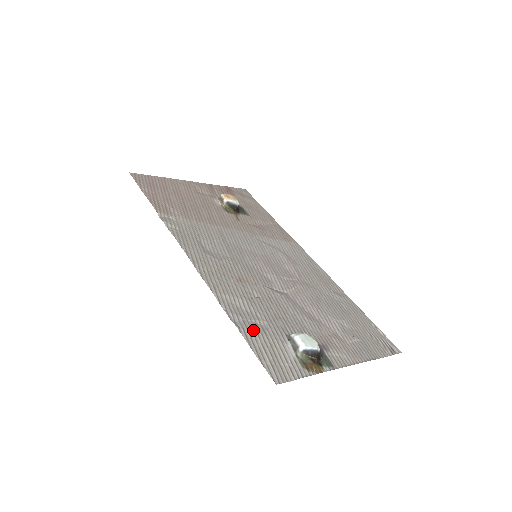
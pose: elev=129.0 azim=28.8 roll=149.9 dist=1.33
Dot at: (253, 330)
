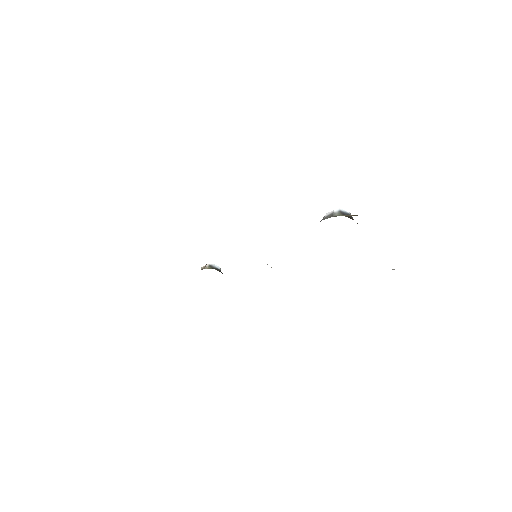
Dot at: occluded
